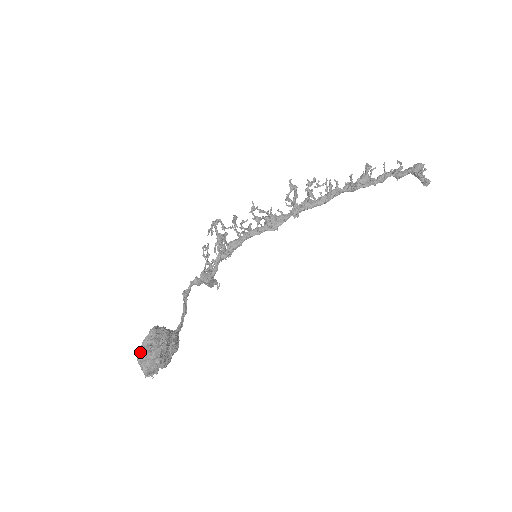
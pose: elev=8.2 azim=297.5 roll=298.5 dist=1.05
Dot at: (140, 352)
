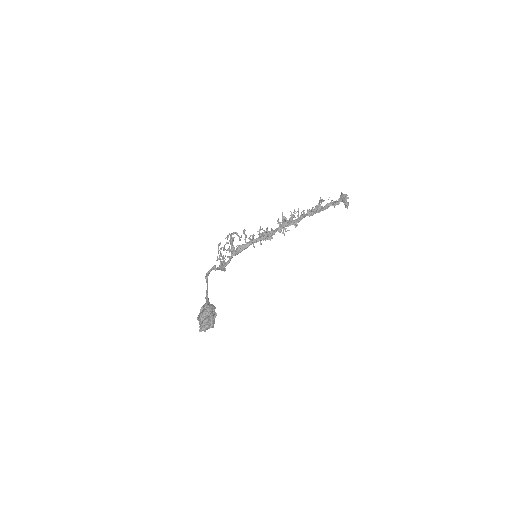
Dot at: (205, 321)
